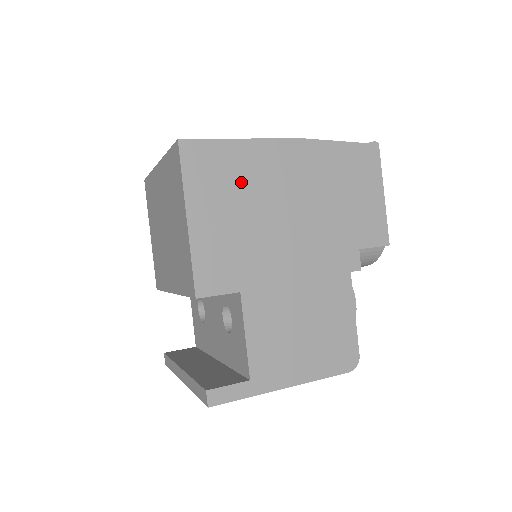
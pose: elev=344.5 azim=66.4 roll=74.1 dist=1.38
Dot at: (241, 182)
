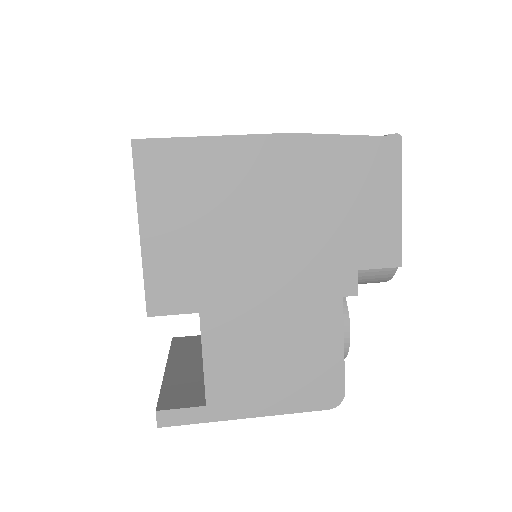
Dot at: (206, 188)
